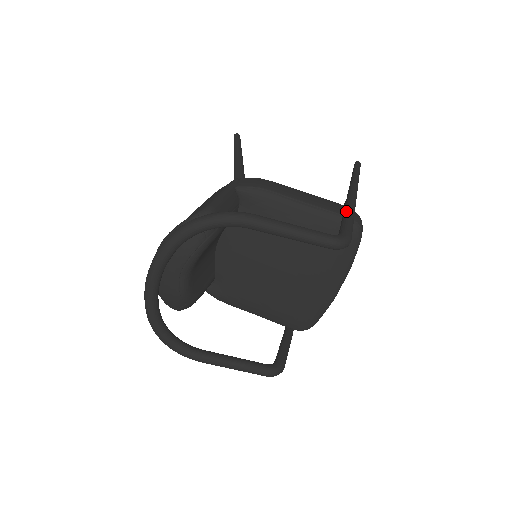
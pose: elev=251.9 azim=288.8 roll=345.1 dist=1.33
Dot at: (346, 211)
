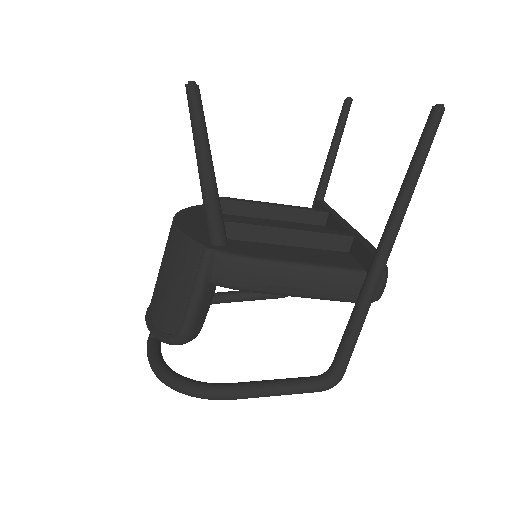
Dot at: (353, 322)
